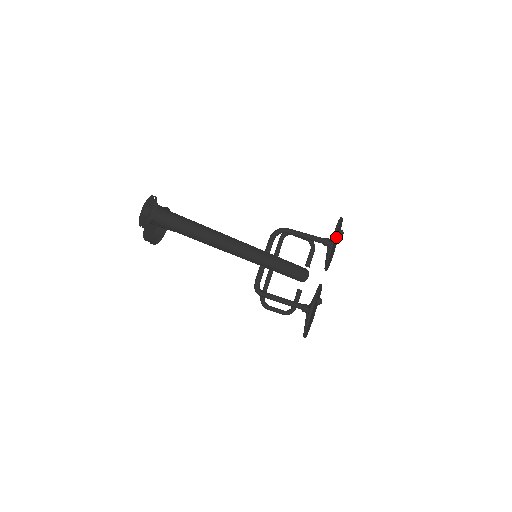
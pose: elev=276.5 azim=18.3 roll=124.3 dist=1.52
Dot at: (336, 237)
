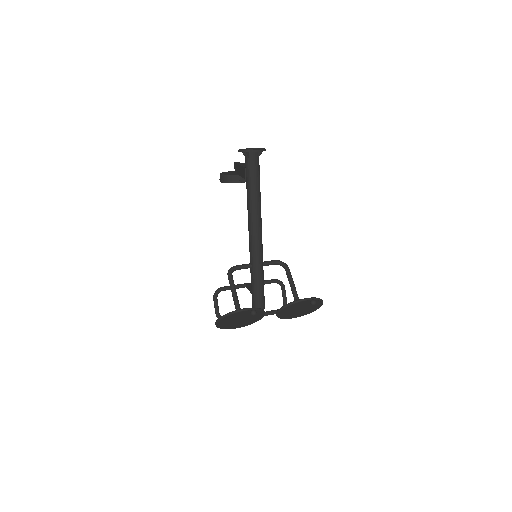
Dot at: (306, 306)
